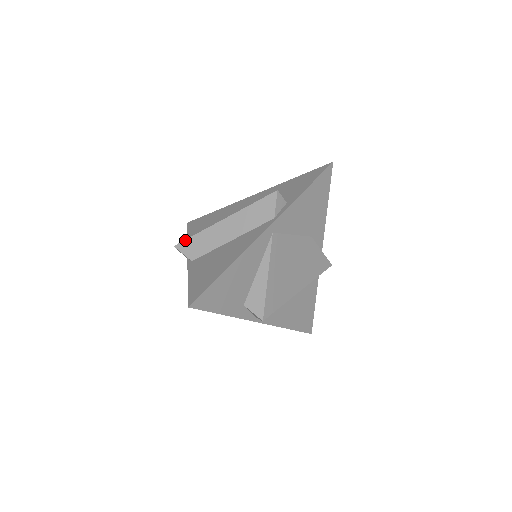
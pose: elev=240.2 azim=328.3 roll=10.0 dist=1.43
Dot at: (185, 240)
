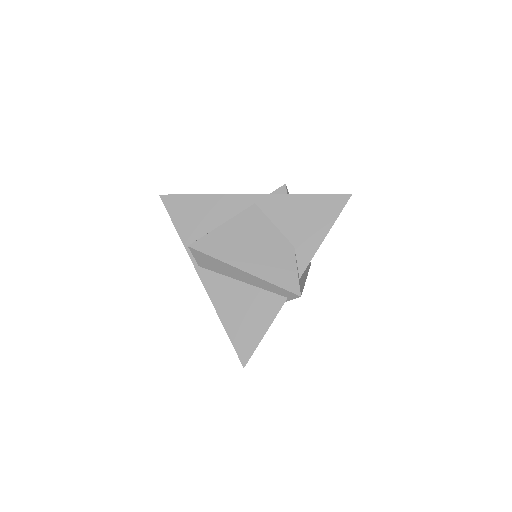
Dot at: occluded
